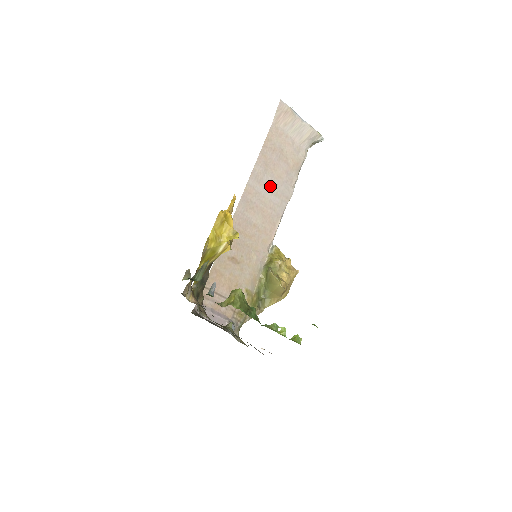
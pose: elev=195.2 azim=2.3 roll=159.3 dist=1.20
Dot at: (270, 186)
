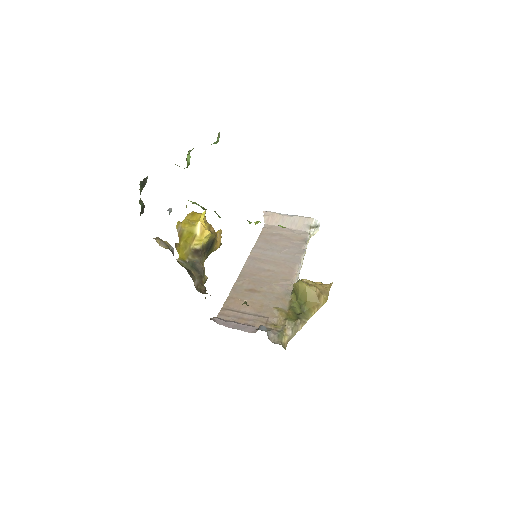
Dot at: (277, 250)
